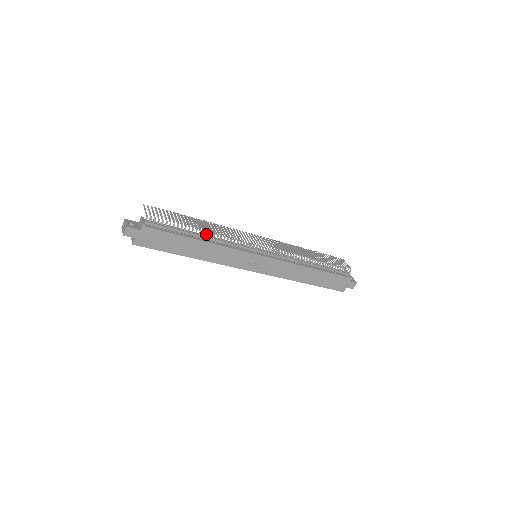
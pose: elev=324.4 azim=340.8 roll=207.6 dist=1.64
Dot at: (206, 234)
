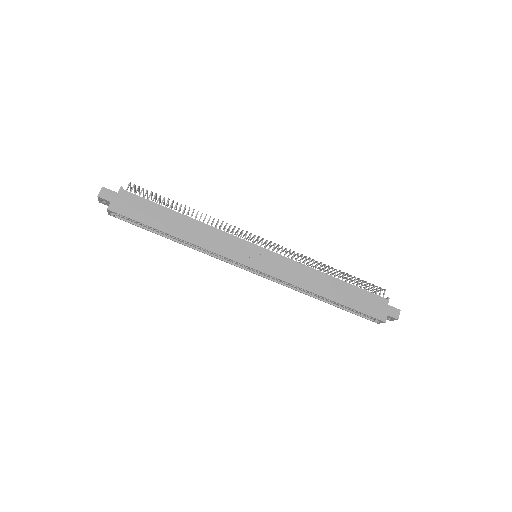
Dot at: (192, 212)
